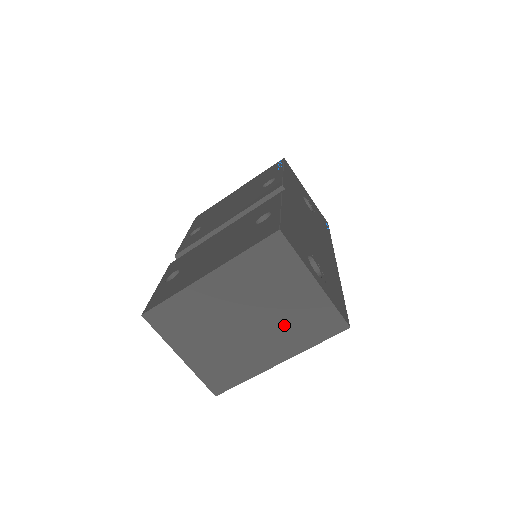
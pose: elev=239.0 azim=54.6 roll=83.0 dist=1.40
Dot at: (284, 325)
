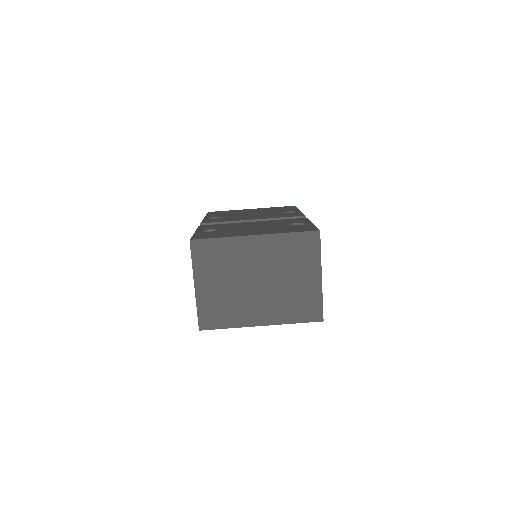
Dot at: (282, 298)
